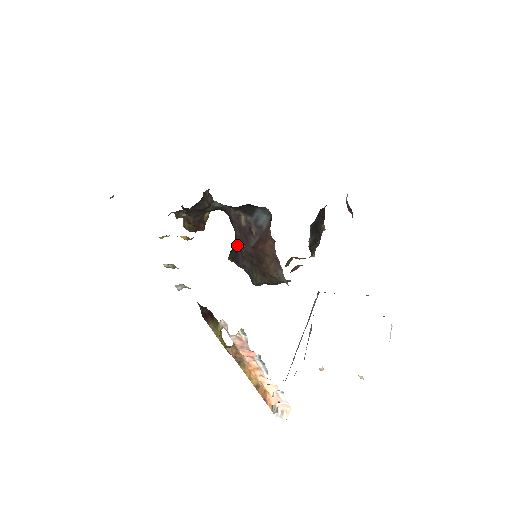
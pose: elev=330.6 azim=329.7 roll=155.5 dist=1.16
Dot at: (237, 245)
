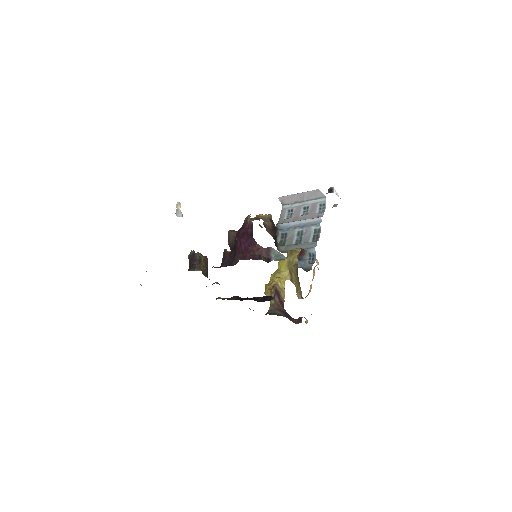
Dot at: occluded
